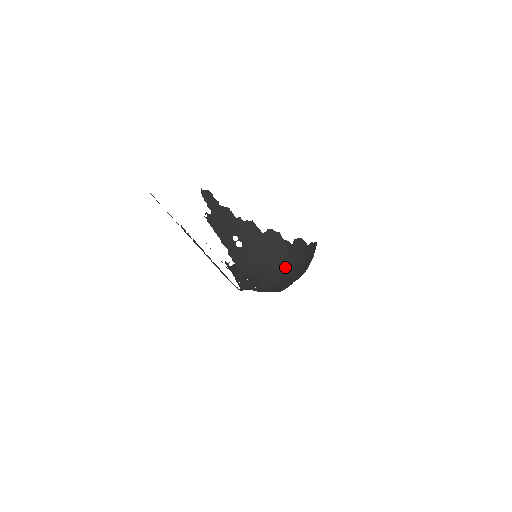
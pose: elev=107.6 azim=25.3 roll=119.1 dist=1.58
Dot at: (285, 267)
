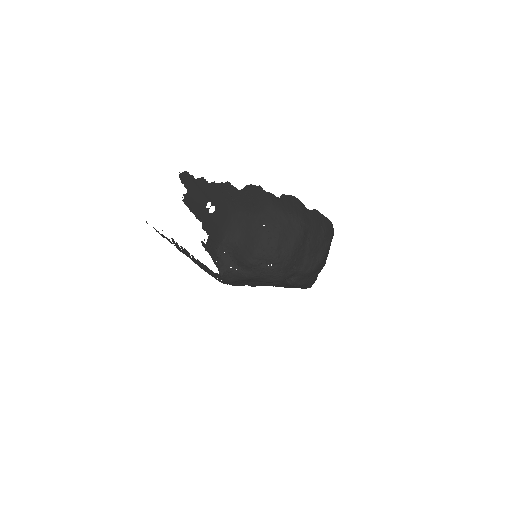
Dot at: (268, 221)
